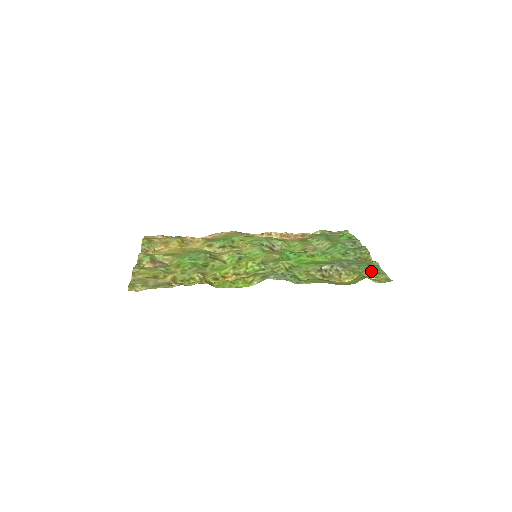
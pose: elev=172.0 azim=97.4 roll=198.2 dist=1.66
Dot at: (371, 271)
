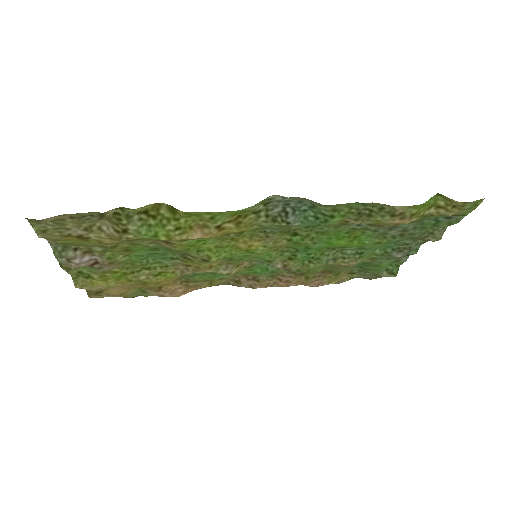
Dot at: (442, 215)
